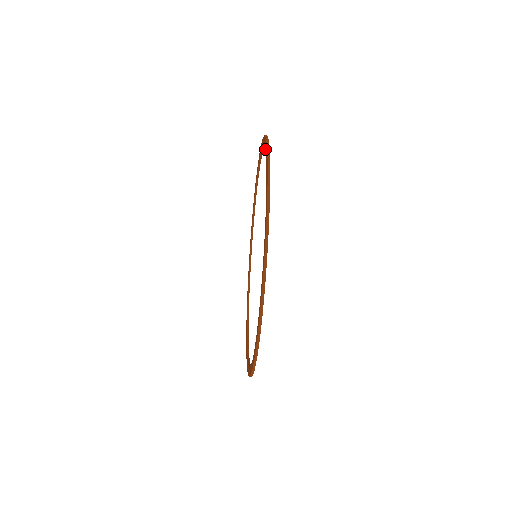
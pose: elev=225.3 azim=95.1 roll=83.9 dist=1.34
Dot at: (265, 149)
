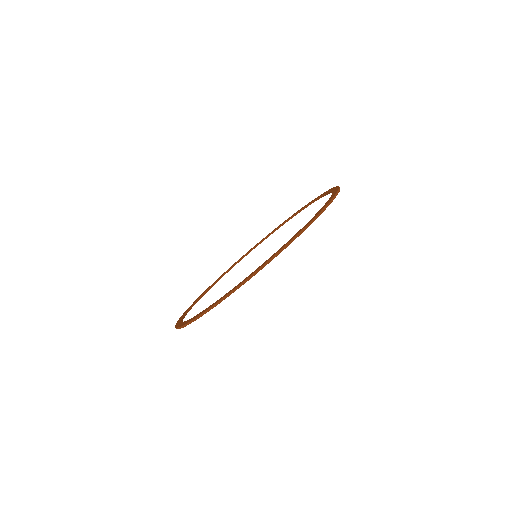
Dot at: (331, 196)
